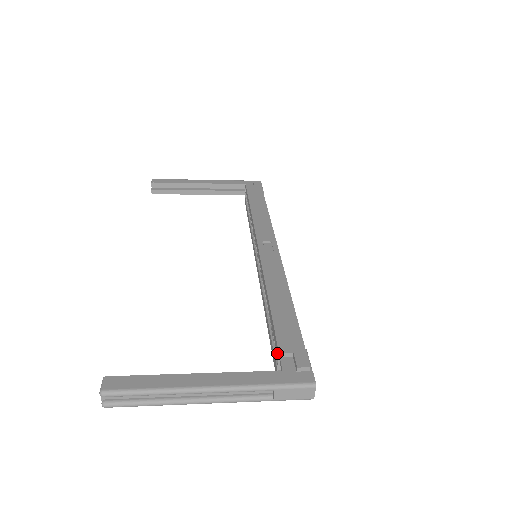
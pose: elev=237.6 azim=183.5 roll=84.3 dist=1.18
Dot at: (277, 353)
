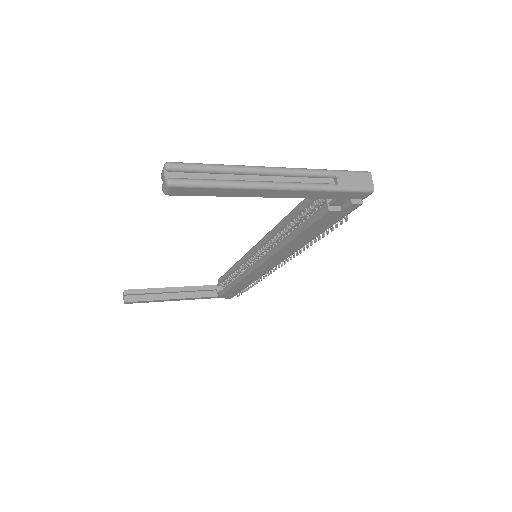
Dot at: occluded
